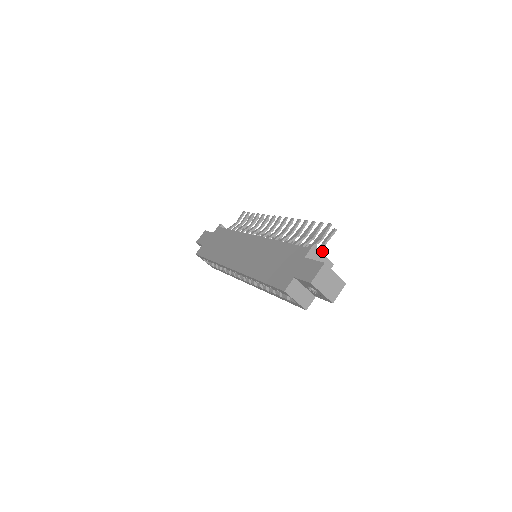
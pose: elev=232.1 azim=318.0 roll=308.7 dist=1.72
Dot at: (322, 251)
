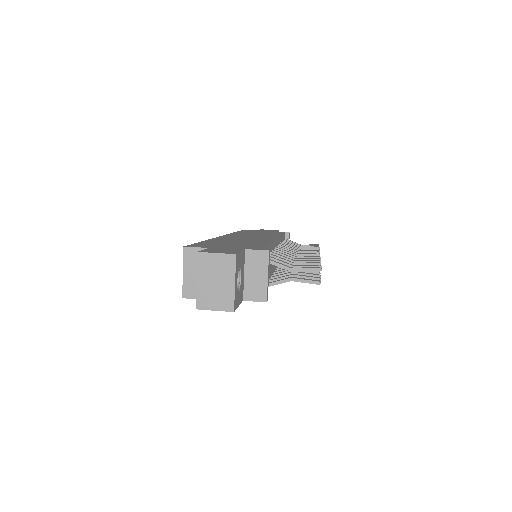
Dot at: (279, 282)
